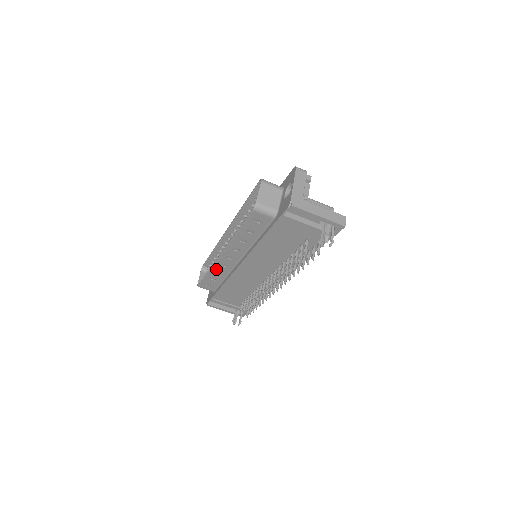
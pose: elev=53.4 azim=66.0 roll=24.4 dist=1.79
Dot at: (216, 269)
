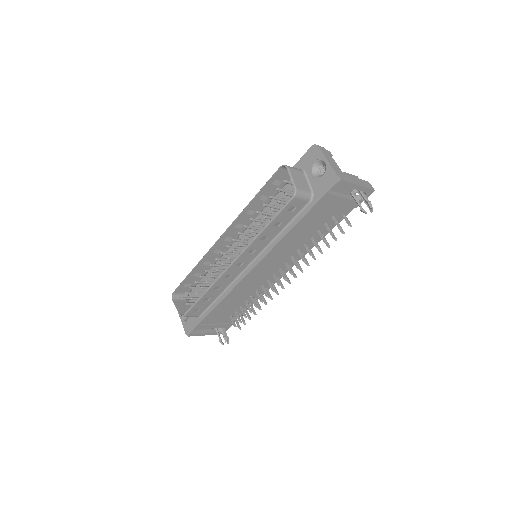
Dot at: (217, 285)
